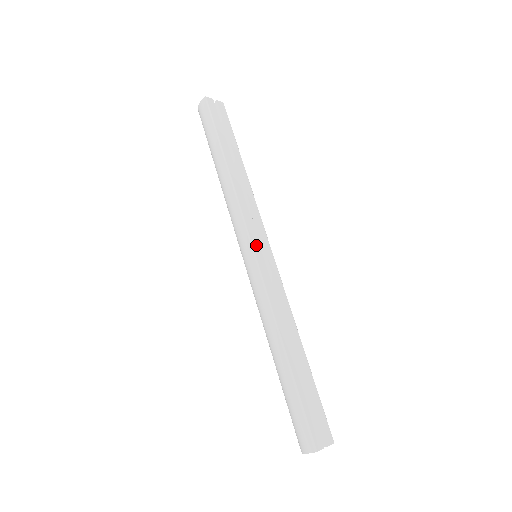
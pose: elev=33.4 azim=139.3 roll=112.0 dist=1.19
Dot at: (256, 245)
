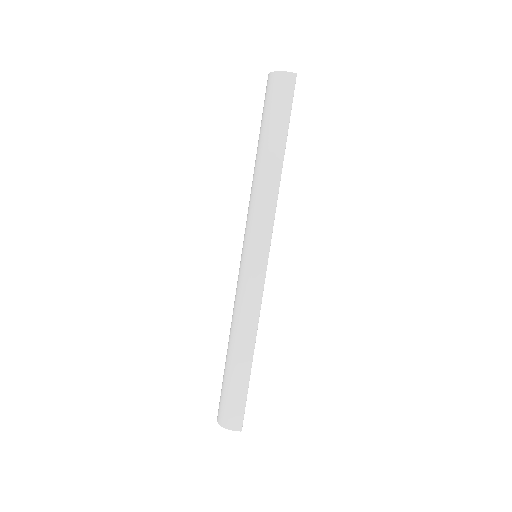
Dot at: occluded
